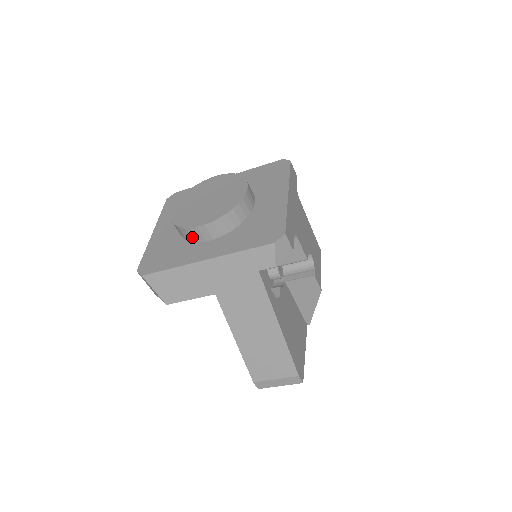
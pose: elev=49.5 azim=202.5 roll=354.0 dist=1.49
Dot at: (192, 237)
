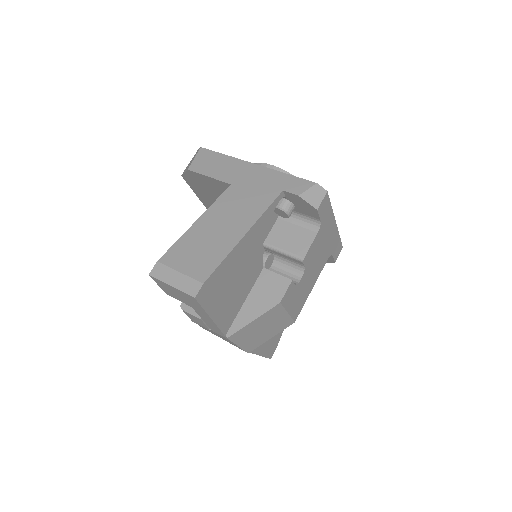
Dot at: occluded
